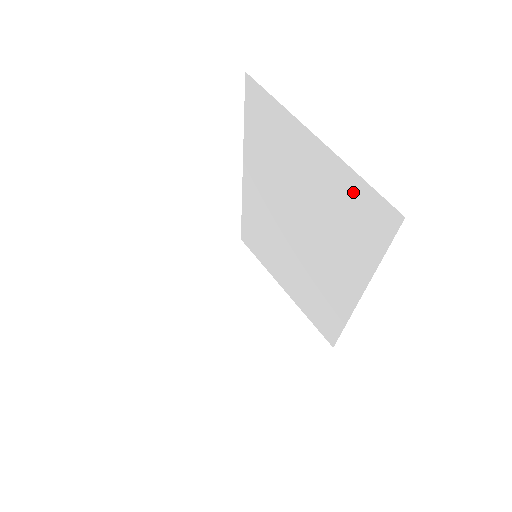
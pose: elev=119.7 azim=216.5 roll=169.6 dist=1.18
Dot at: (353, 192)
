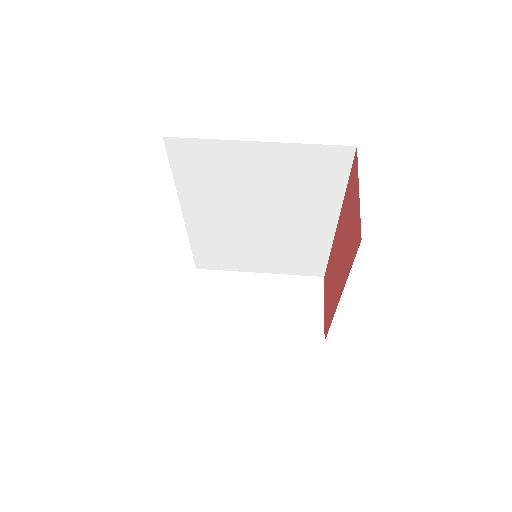
Dot at: (307, 158)
